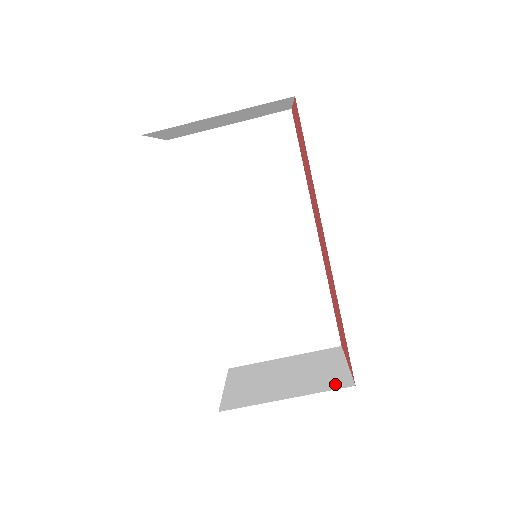
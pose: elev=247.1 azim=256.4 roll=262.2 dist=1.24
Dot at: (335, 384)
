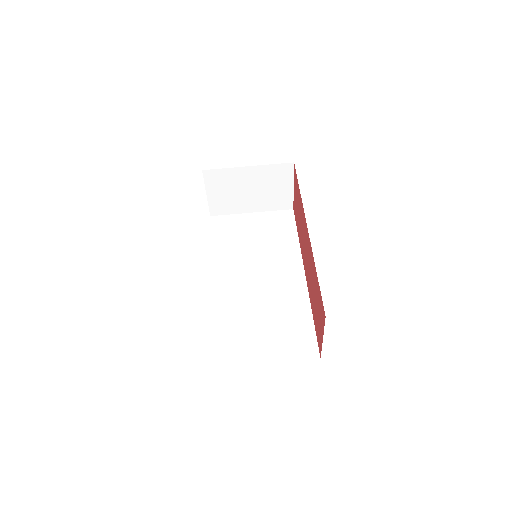
Dot at: occluded
